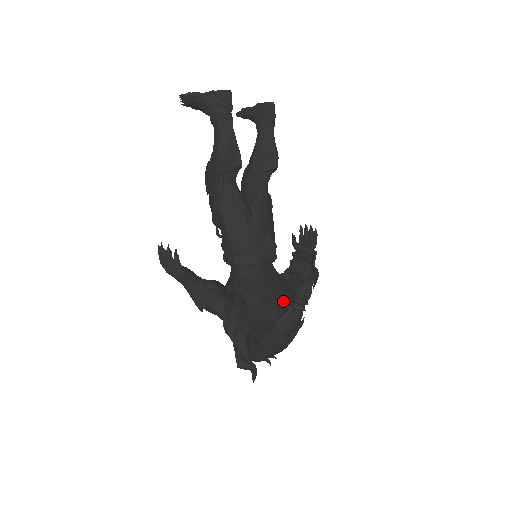
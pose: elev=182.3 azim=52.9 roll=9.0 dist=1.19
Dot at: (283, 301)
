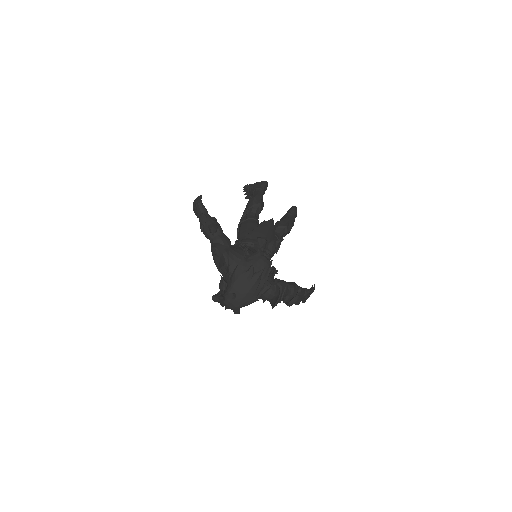
Dot at: occluded
